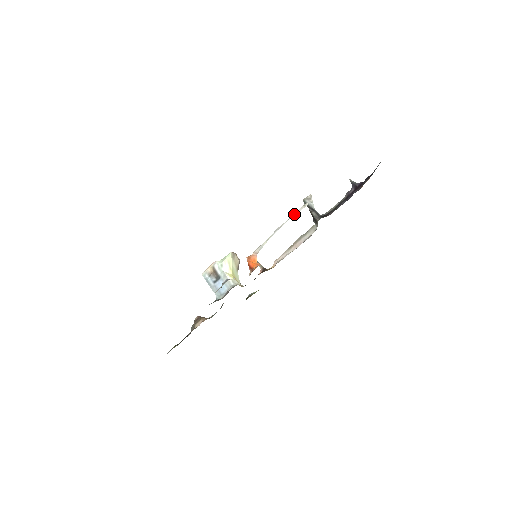
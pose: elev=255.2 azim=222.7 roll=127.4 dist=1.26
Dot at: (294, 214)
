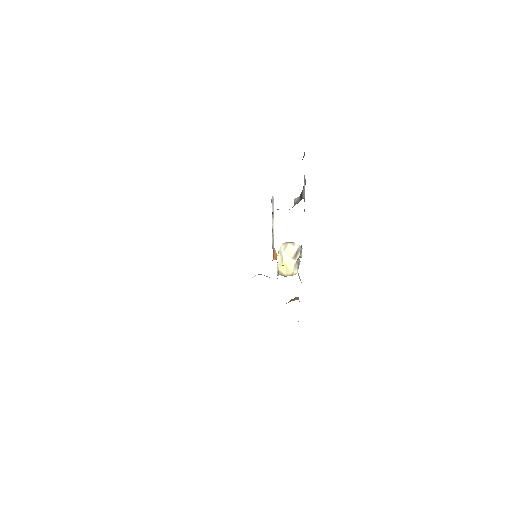
Dot at: (272, 209)
